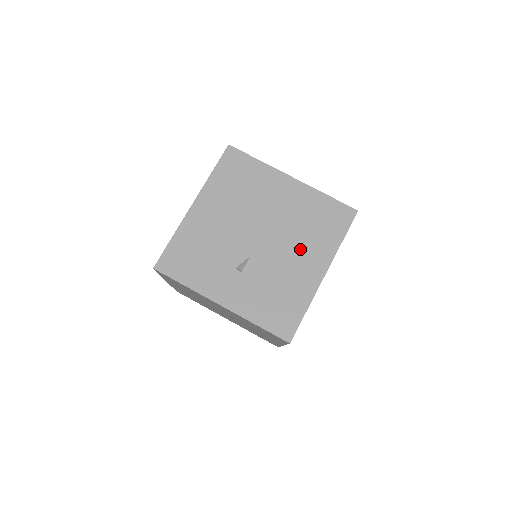
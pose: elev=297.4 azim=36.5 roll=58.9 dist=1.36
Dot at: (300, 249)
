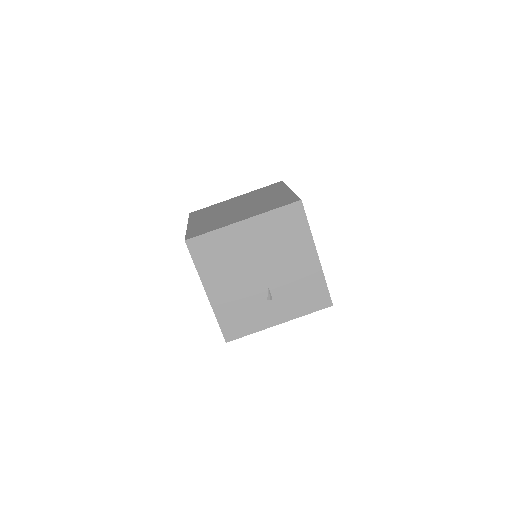
Dot at: (290, 256)
